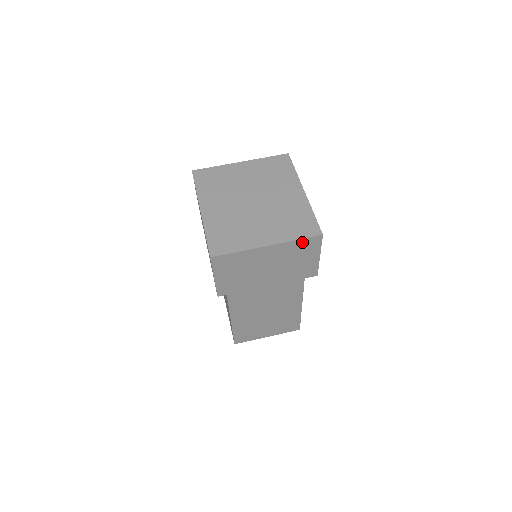
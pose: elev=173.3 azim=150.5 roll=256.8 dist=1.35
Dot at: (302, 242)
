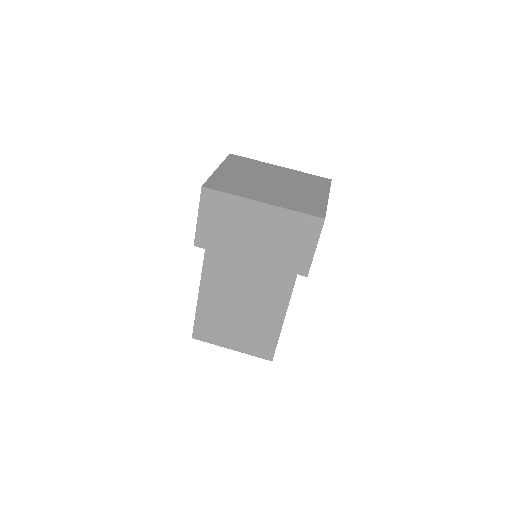
Dot at: occluded
